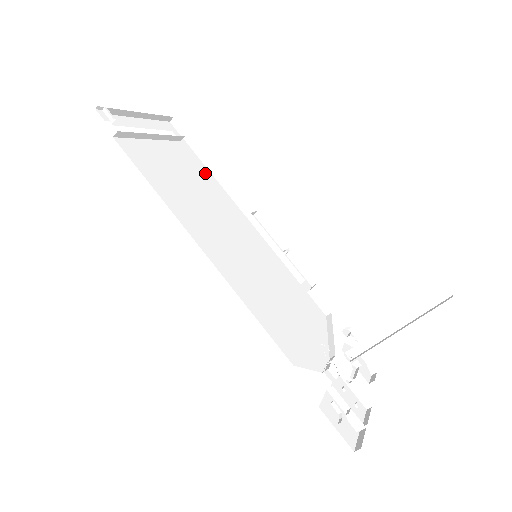
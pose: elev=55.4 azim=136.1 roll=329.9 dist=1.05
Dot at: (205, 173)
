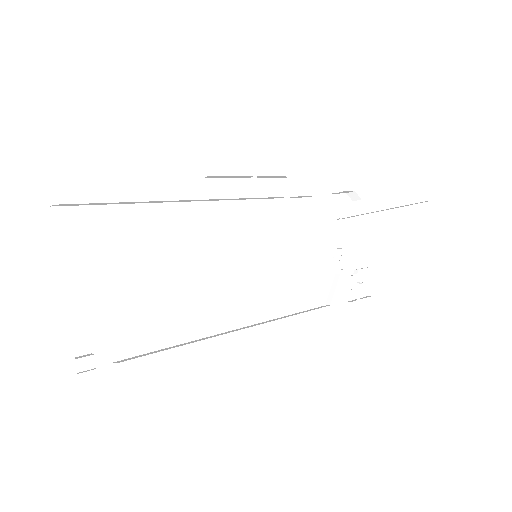
Dot at: (146, 218)
